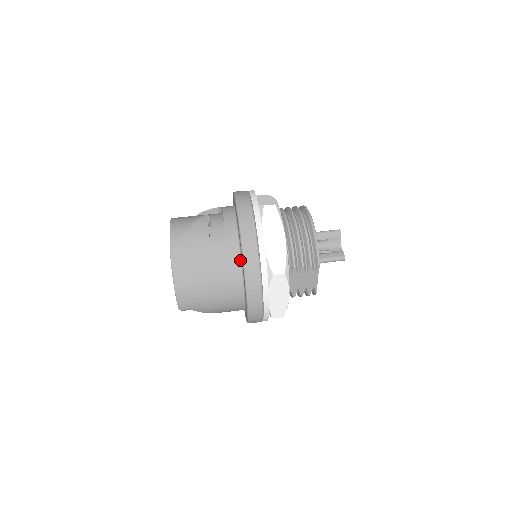
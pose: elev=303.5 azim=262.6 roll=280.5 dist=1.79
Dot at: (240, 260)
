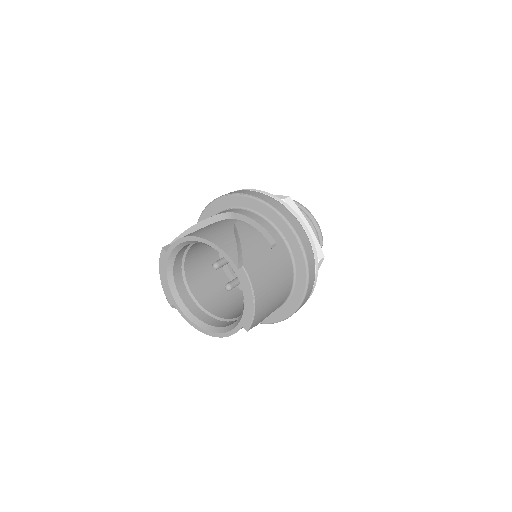
Dot at: (291, 256)
